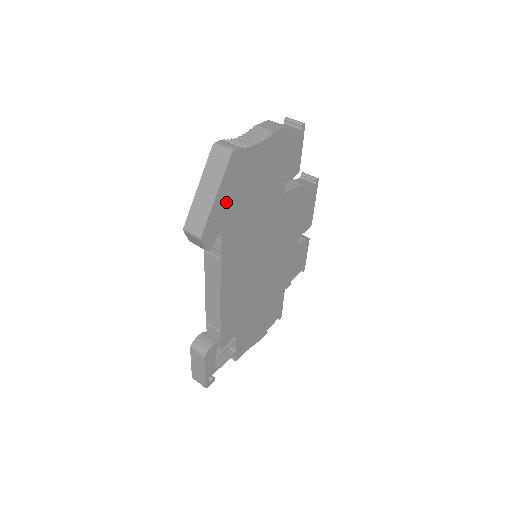
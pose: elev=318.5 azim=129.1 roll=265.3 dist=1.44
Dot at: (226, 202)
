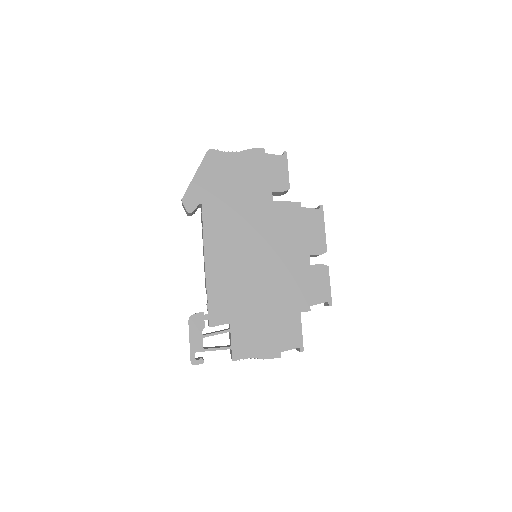
Dot at: (205, 183)
